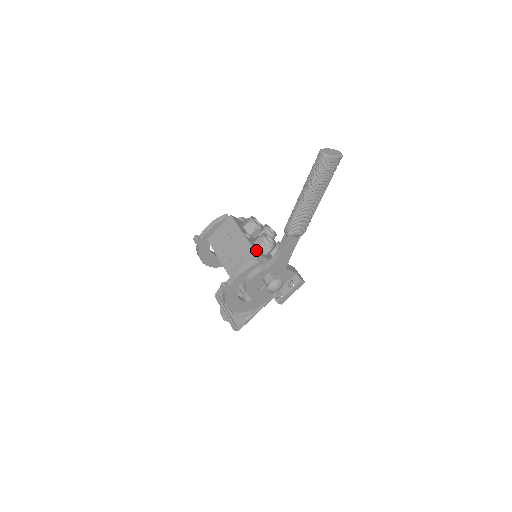
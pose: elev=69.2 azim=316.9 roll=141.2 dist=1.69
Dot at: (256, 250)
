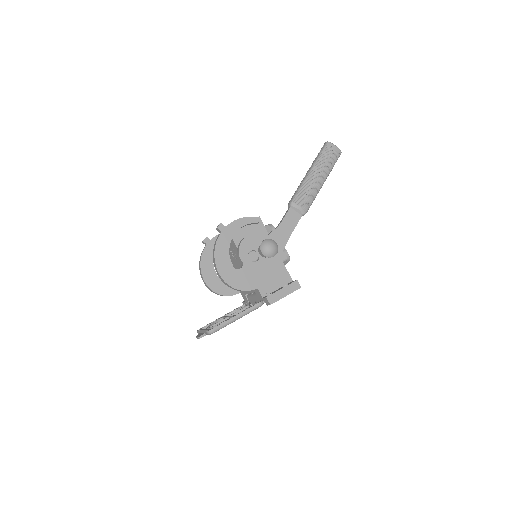
Dot at: occluded
